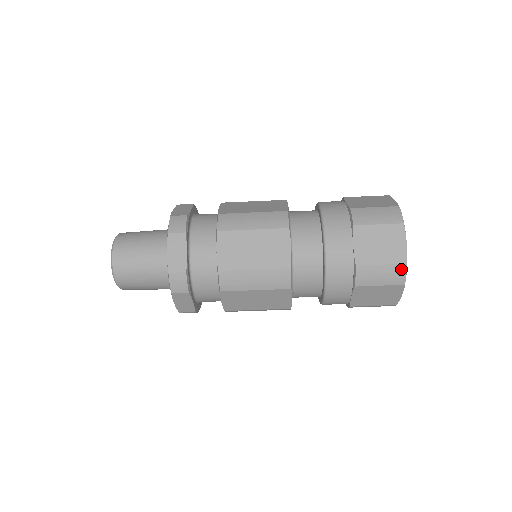
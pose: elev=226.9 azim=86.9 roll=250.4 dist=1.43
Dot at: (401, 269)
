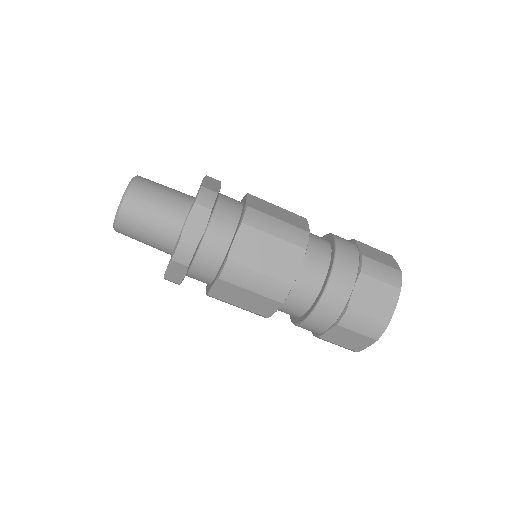
Dot at: (382, 327)
